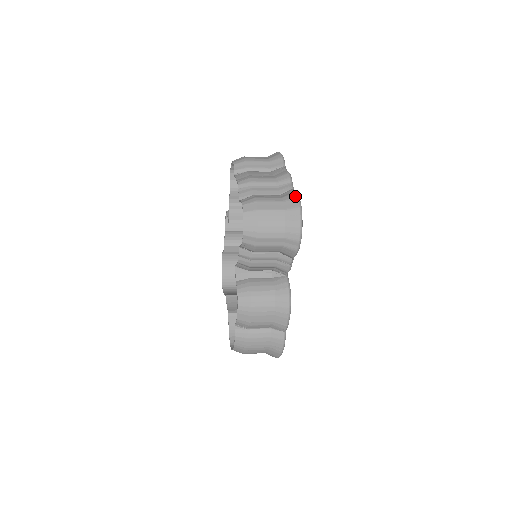
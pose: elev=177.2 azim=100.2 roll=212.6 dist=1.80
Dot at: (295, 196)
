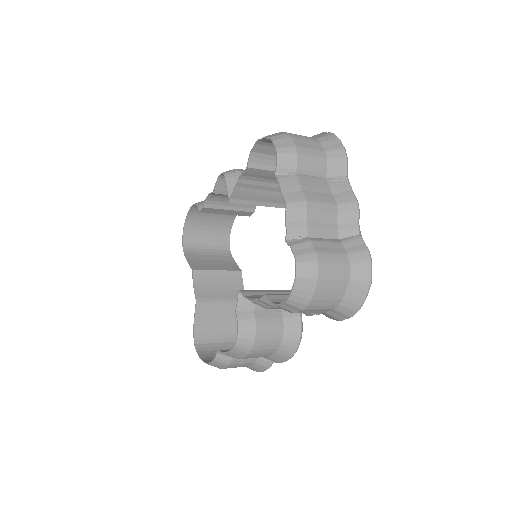
Dot at: (368, 260)
